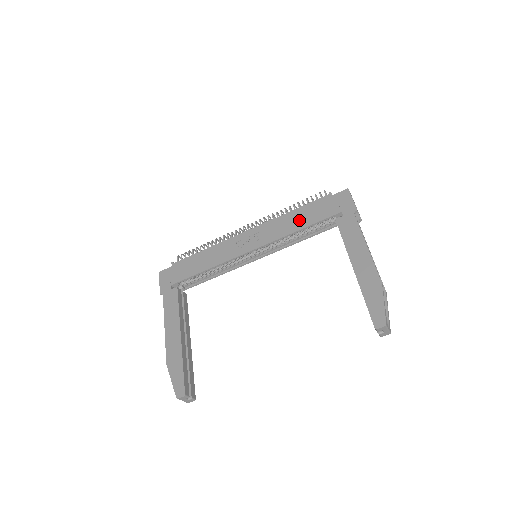
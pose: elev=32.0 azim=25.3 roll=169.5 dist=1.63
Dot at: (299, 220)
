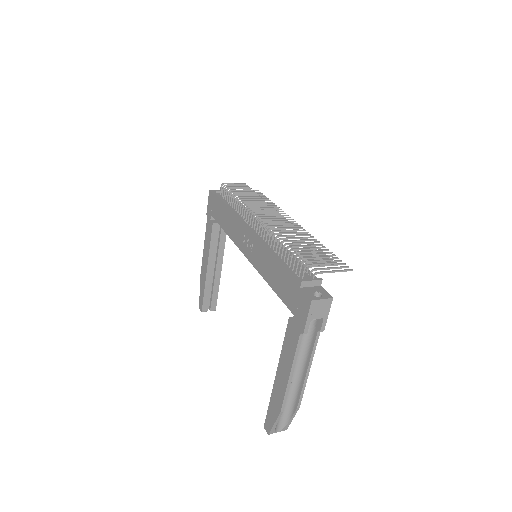
Dot at: (273, 276)
